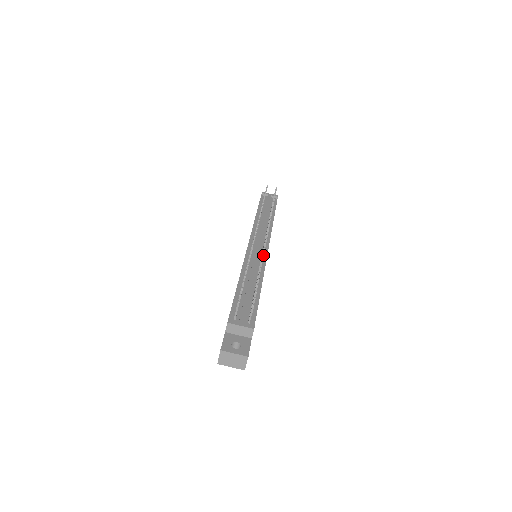
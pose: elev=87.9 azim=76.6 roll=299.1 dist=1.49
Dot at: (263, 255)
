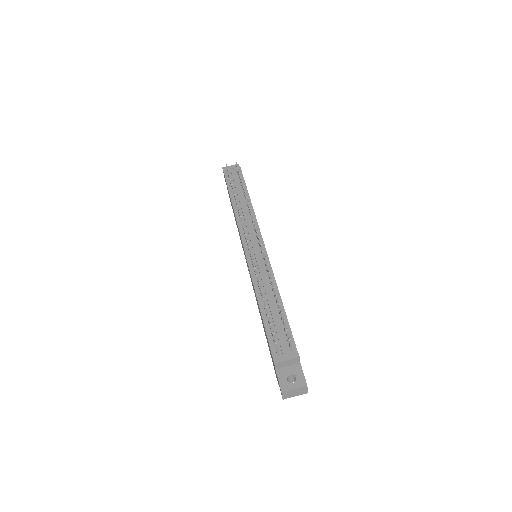
Dot at: (268, 267)
